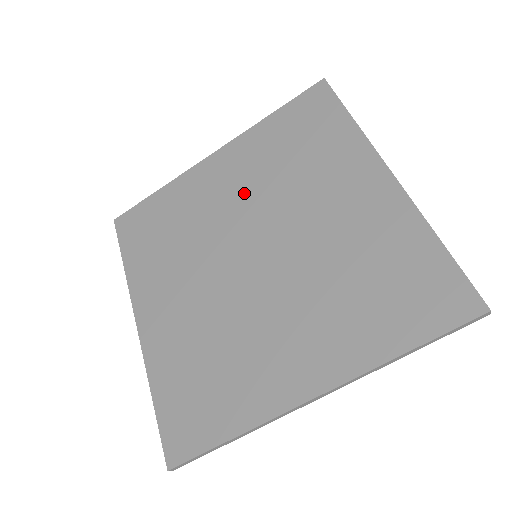
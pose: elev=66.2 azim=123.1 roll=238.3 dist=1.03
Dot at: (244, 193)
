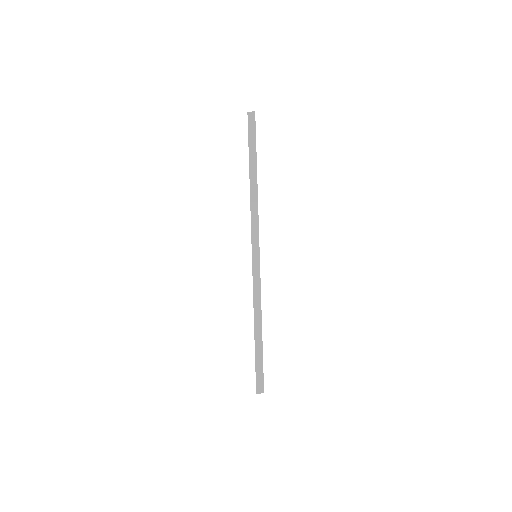
Dot at: occluded
